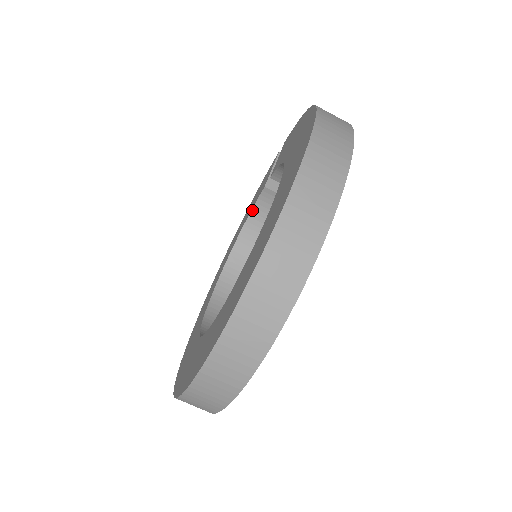
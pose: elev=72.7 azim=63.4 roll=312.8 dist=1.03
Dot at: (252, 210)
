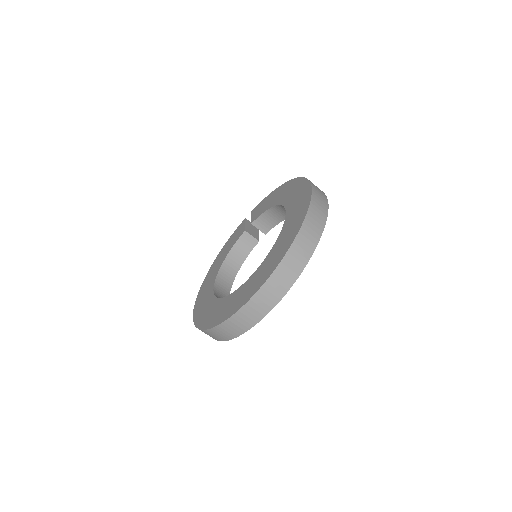
Dot at: (233, 246)
